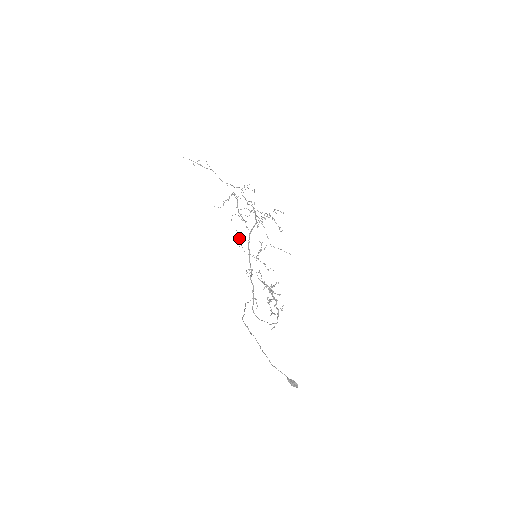
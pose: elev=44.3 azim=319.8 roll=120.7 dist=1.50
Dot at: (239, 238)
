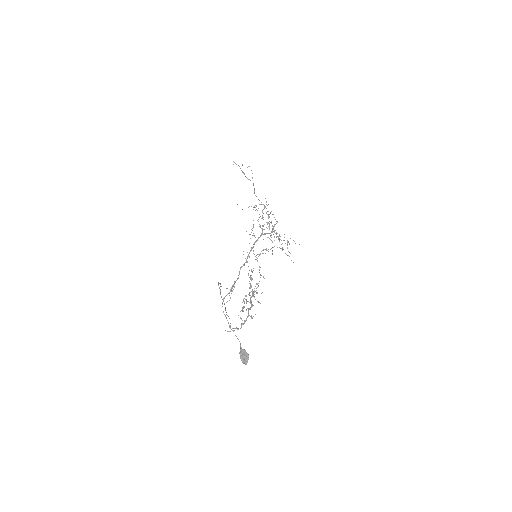
Dot at: (252, 228)
